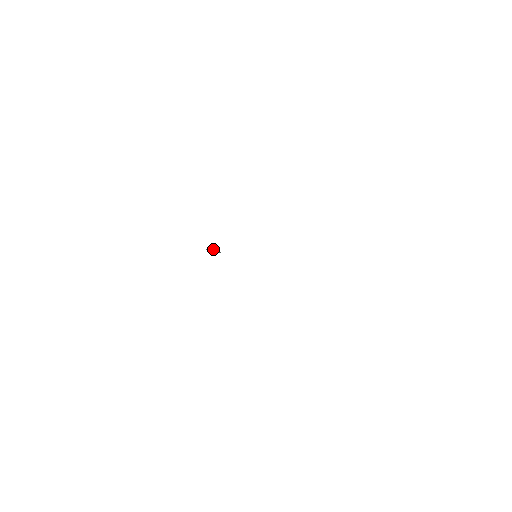
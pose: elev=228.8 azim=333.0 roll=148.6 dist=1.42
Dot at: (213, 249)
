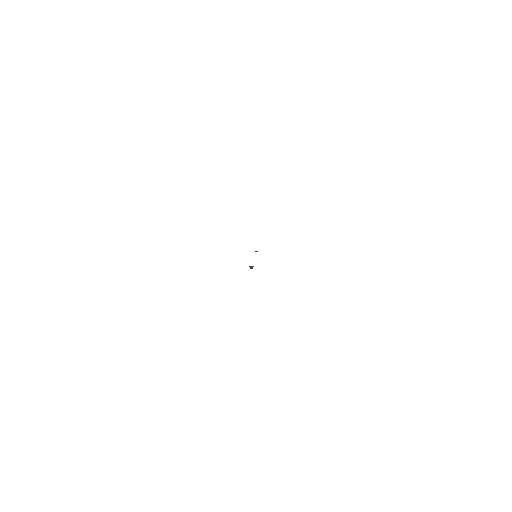
Dot at: (250, 267)
